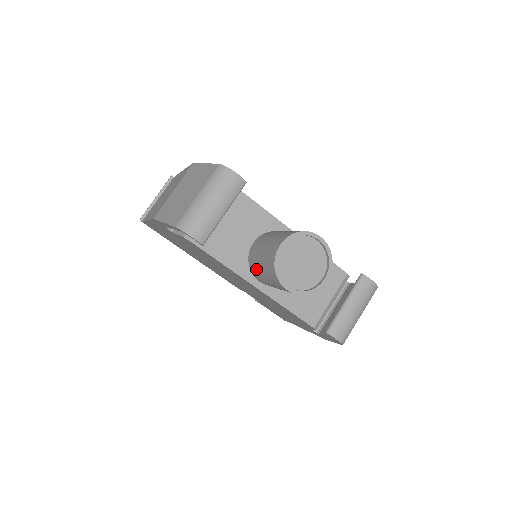
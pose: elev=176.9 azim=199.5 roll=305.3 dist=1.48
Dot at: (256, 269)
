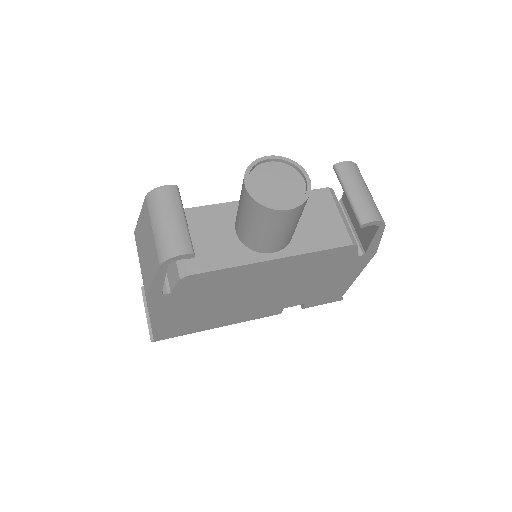
Dot at: (256, 239)
